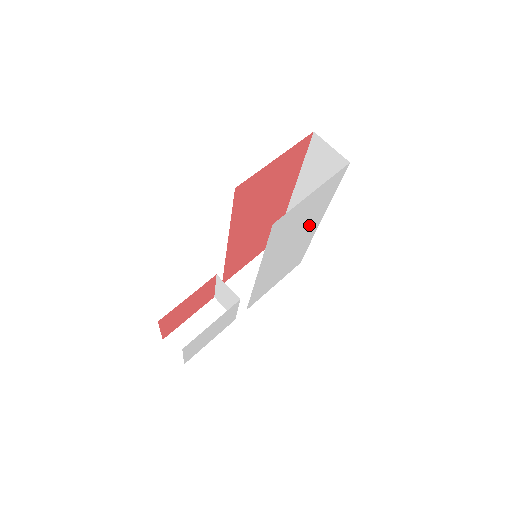
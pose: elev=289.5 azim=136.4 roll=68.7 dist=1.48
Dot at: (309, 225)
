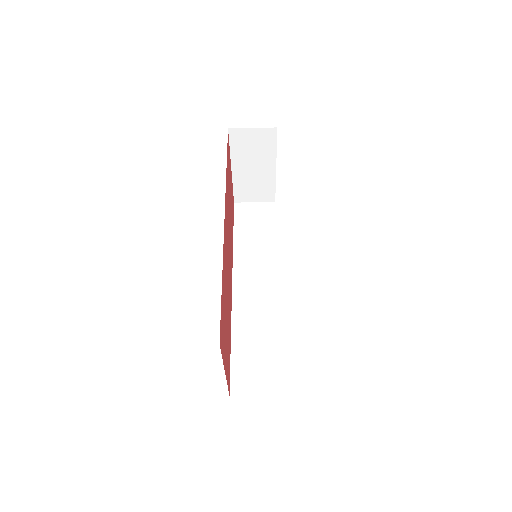
Dot at: occluded
